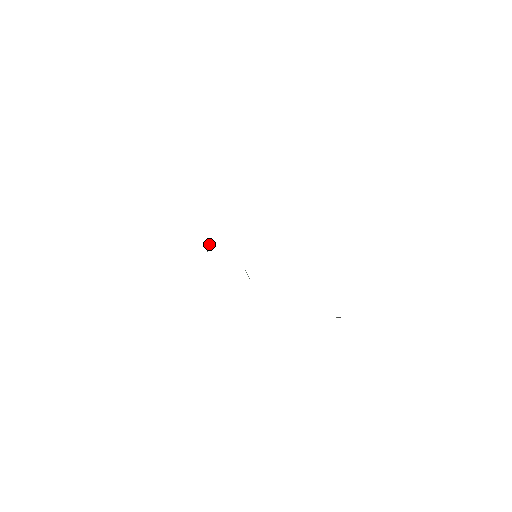
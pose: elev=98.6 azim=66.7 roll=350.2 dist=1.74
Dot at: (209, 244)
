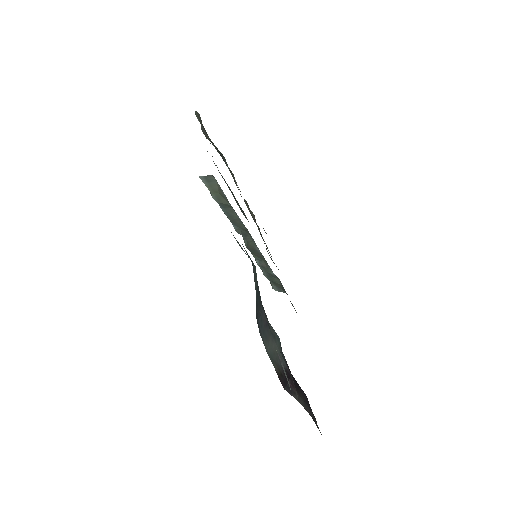
Dot at: (239, 206)
